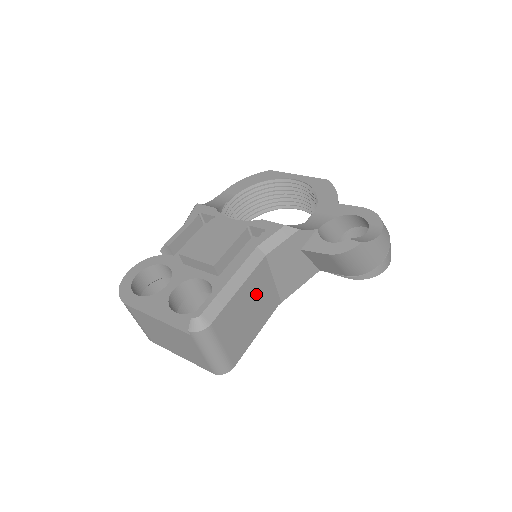
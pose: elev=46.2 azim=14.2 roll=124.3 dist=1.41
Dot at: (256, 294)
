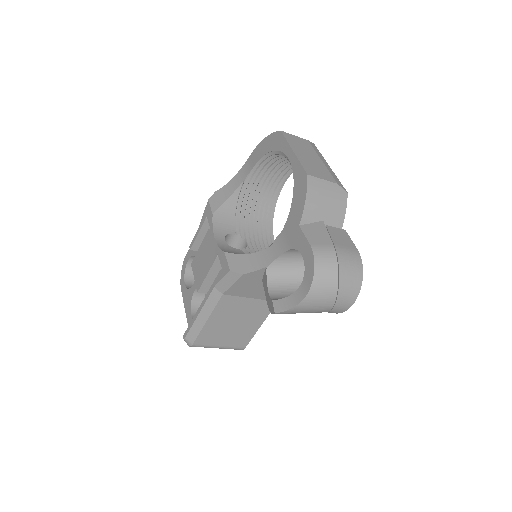
Dot at: (234, 313)
